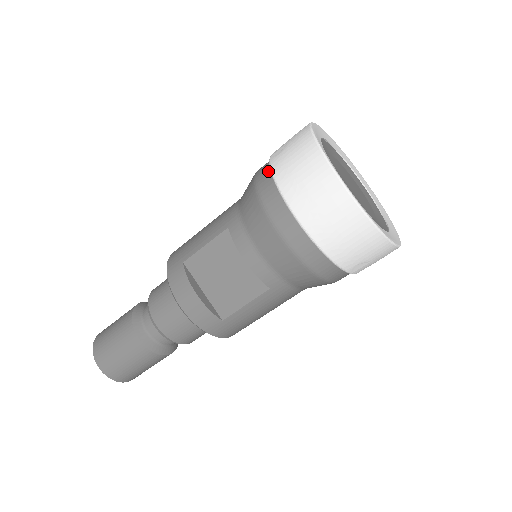
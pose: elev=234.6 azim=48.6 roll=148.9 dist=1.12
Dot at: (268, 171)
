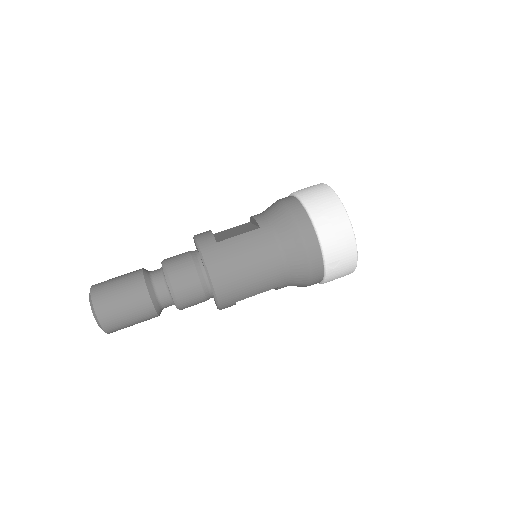
Dot at: occluded
